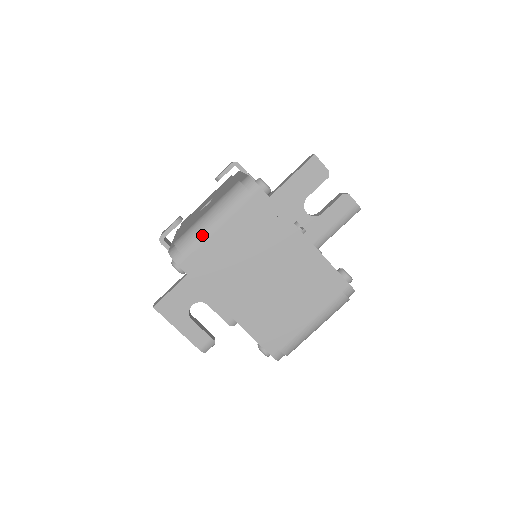
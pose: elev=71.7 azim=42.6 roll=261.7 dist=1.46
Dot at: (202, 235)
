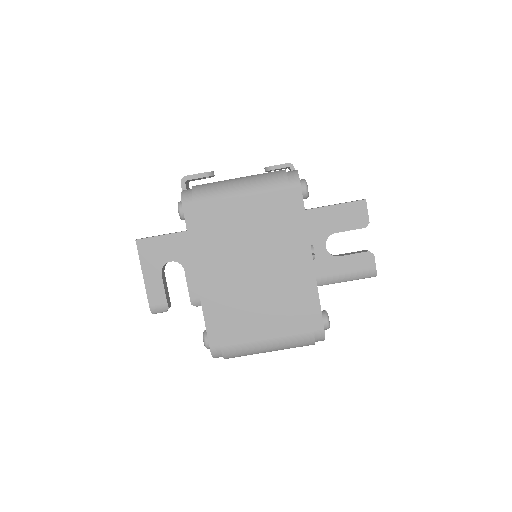
Dot at: (222, 193)
